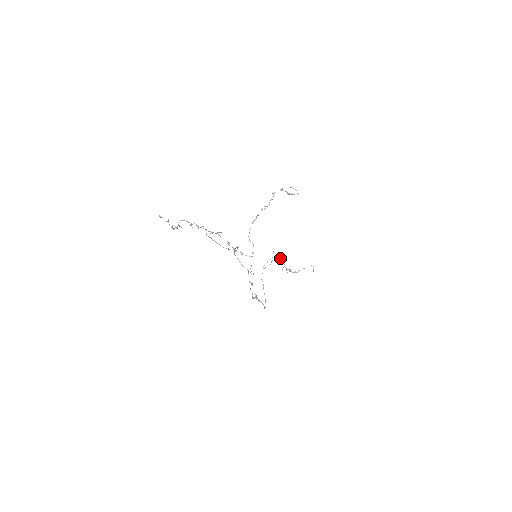
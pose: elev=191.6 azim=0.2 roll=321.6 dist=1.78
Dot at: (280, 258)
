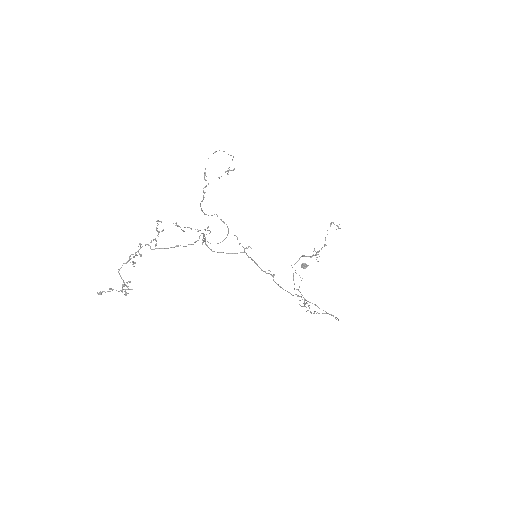
Dot at: (304, 265)
